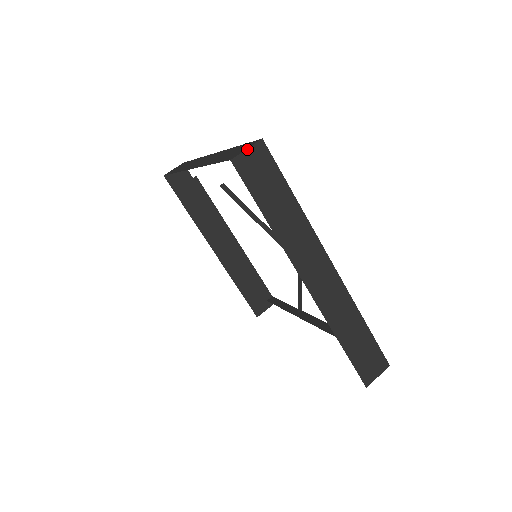
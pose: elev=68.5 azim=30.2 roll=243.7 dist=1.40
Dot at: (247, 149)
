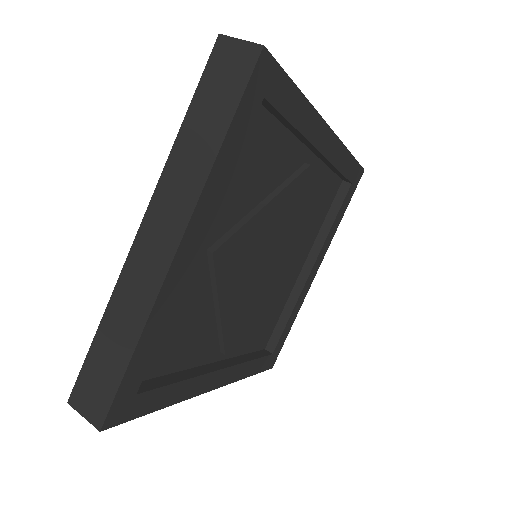
Dot at: (242, 40)
